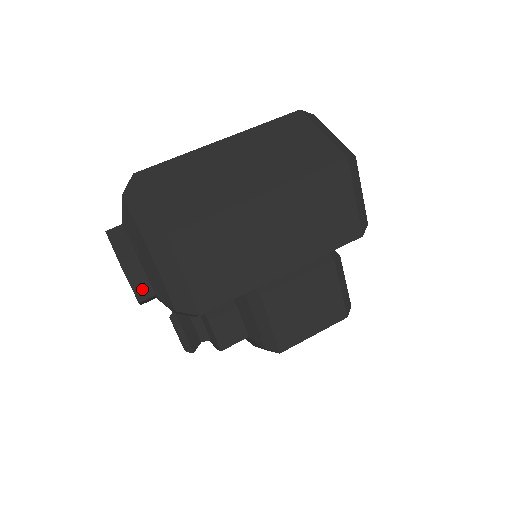
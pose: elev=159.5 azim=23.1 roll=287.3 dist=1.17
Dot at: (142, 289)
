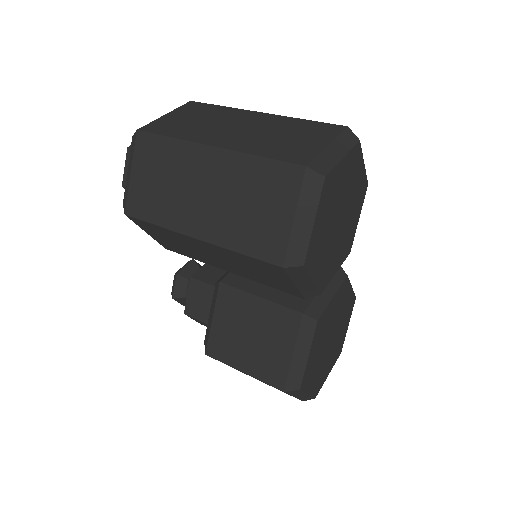
Dot at: occluded
